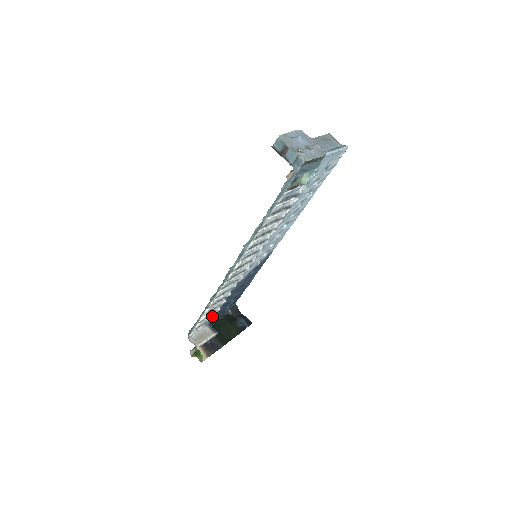
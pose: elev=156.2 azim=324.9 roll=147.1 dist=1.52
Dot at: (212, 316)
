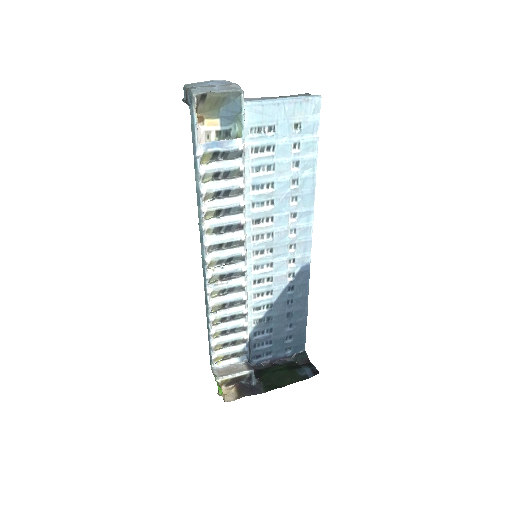
Dot at: (242, 346)
